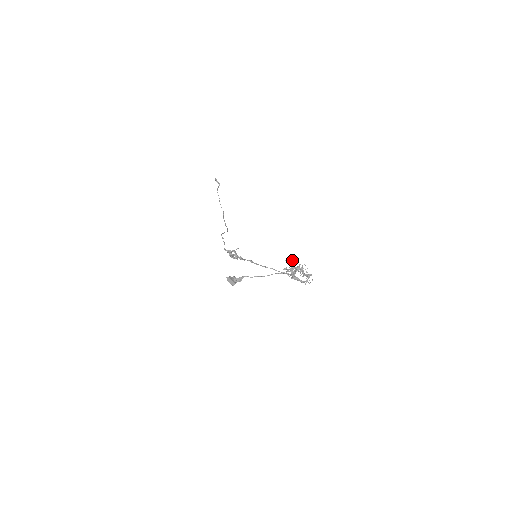
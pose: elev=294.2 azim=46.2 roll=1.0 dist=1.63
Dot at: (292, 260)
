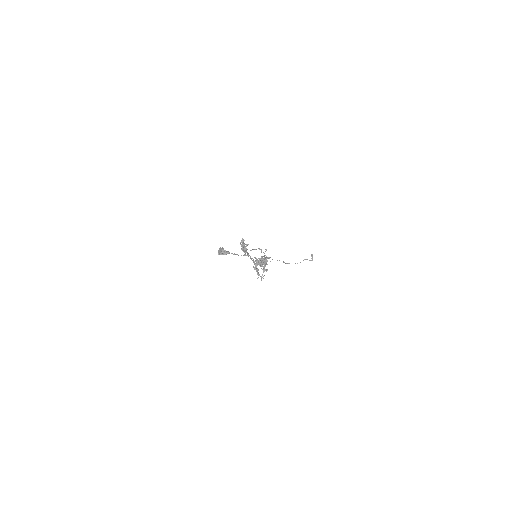
Dot at: occluded
